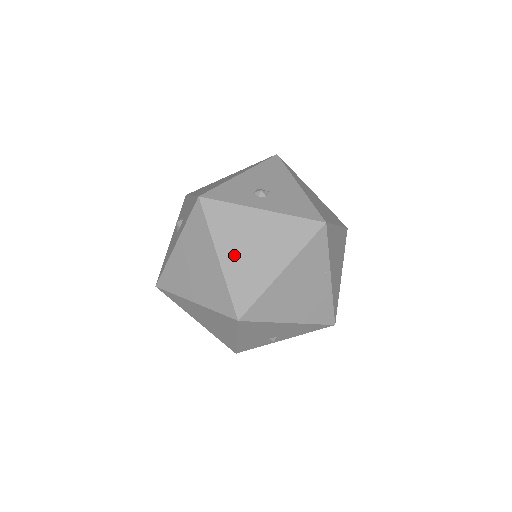
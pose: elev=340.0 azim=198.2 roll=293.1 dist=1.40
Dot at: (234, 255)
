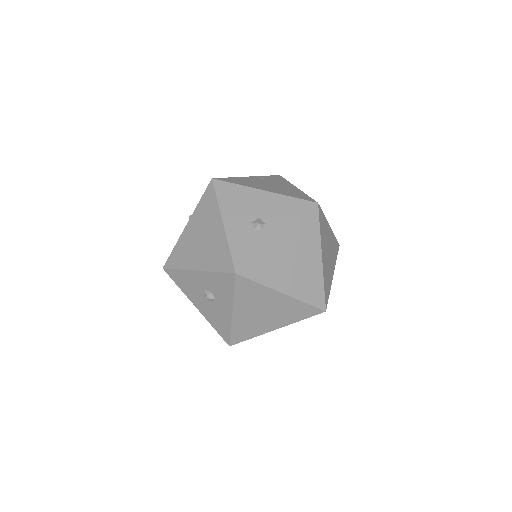
Dot at: (290, 281)
